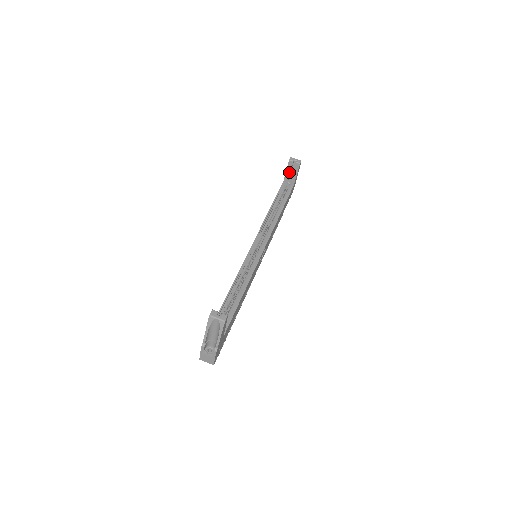
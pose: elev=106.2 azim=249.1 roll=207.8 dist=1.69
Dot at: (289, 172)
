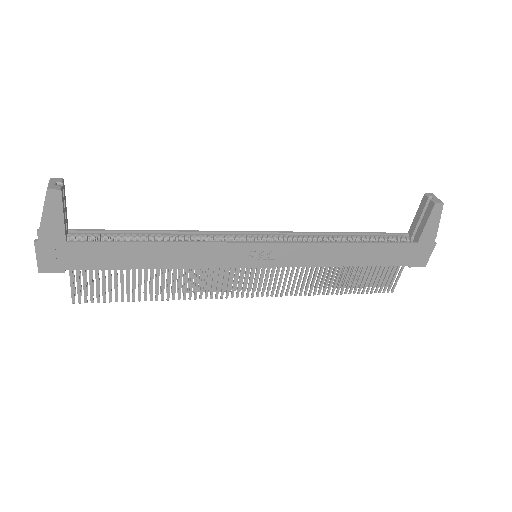
Dot at: (419, 216)
